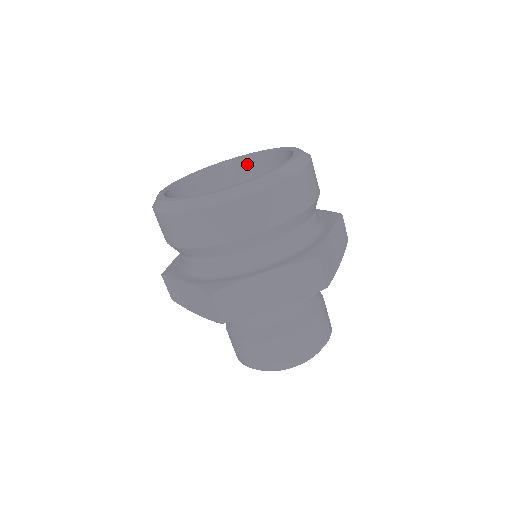
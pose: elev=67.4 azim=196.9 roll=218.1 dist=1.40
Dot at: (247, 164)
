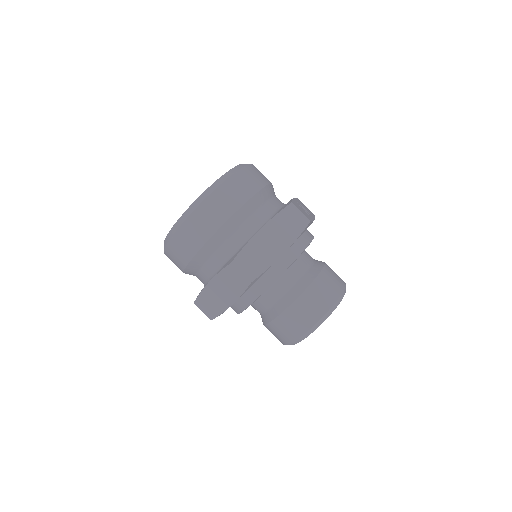
Dot at: occluded
